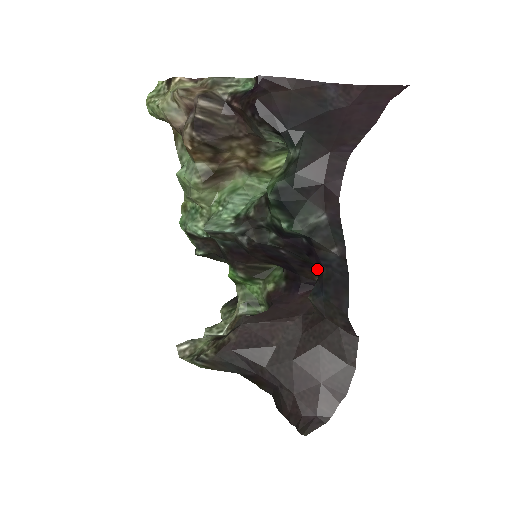
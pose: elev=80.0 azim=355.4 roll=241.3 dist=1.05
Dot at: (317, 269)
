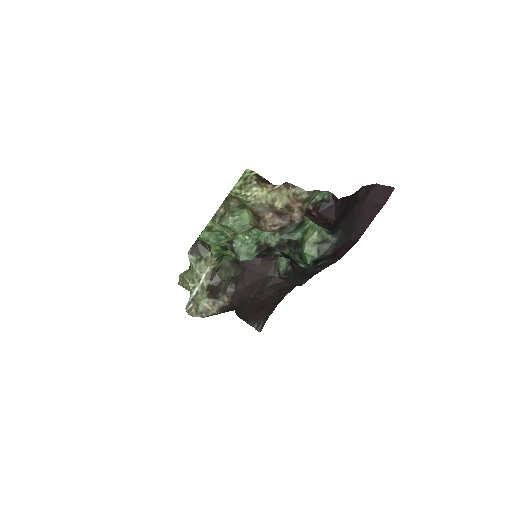
Dot at: (295, 266)
